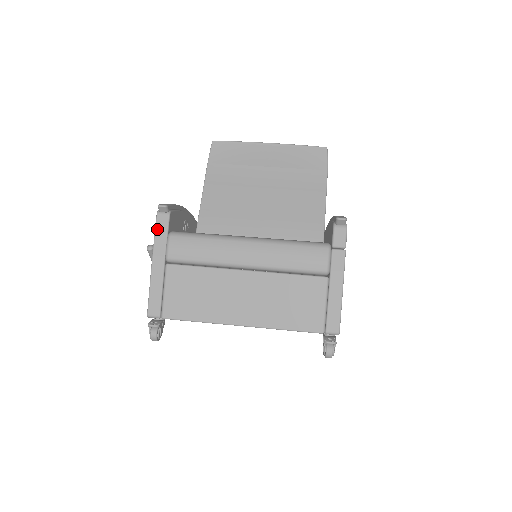
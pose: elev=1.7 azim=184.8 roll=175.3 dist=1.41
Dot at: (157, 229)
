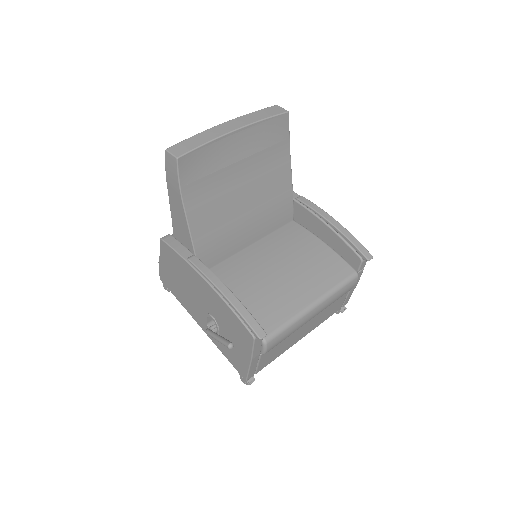
Dot at: (255, 347)
